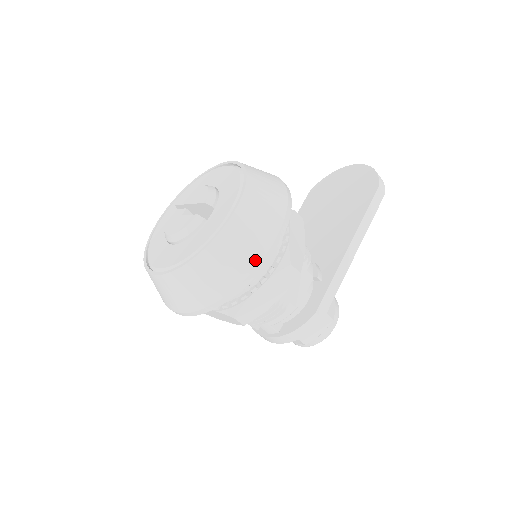
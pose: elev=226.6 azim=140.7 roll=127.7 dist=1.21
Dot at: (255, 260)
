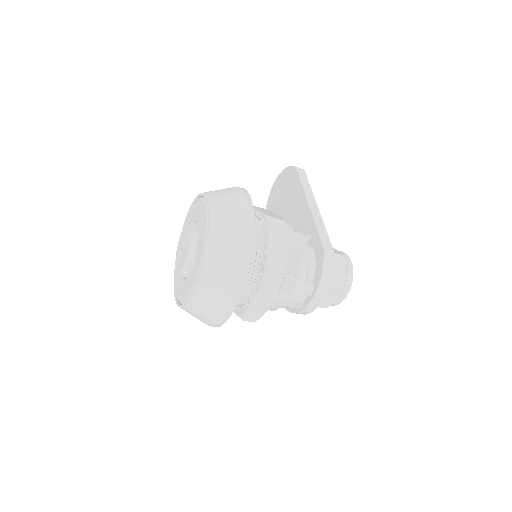
Dot at: (245, 220)
